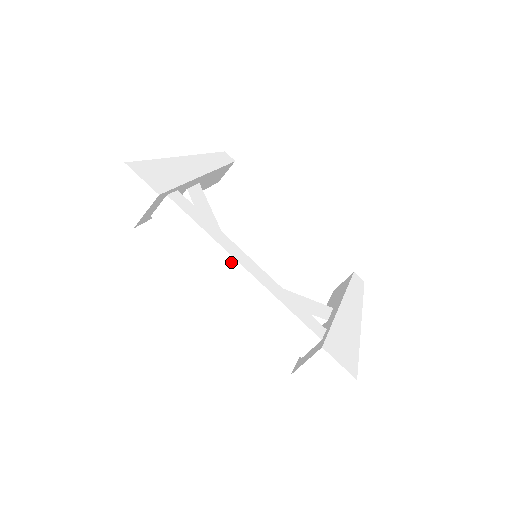
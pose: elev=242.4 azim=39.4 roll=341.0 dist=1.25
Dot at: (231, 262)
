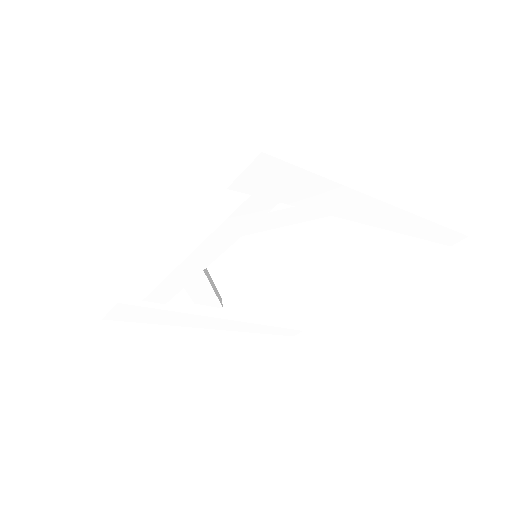
Dot at: (181, 240)
